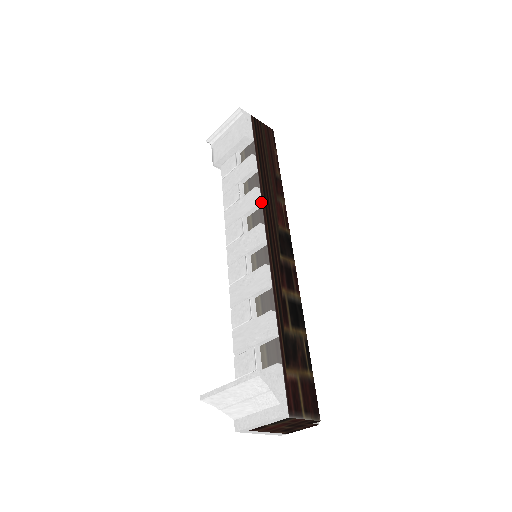
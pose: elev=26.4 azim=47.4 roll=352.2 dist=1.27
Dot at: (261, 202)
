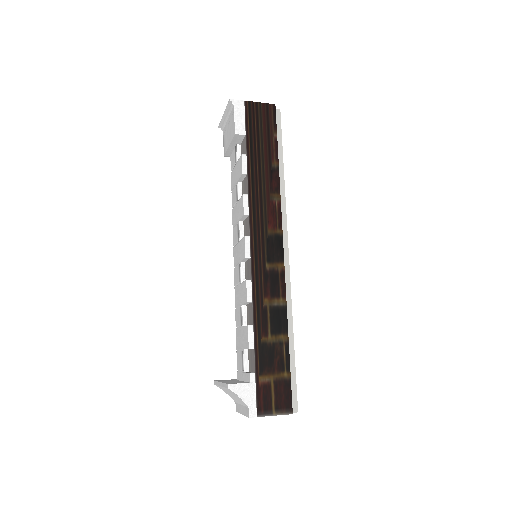
Dot at: (248, 211)
